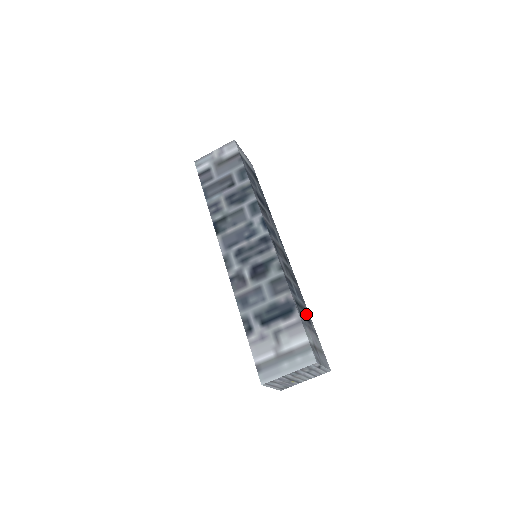
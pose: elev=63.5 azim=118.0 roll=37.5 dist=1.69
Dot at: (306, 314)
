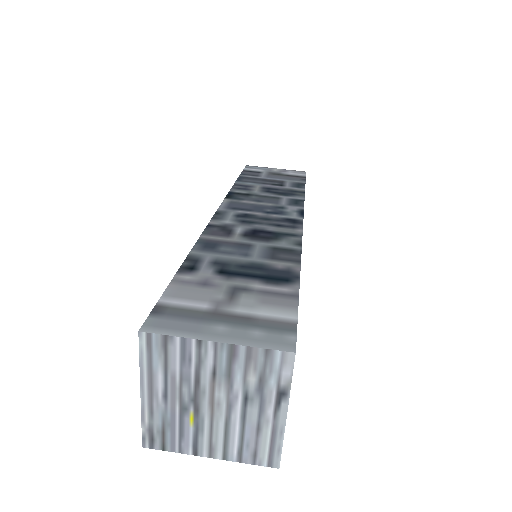
Dot at: occluded
